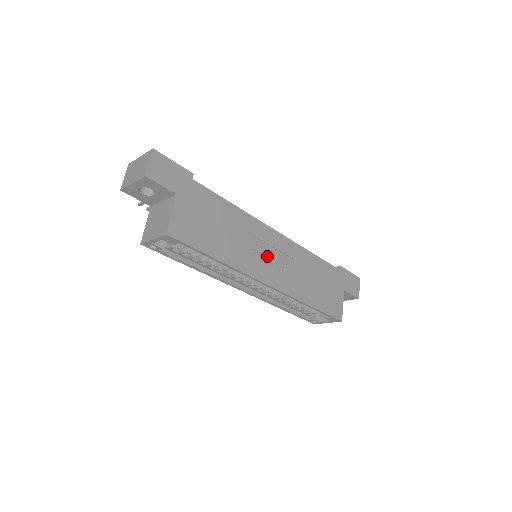
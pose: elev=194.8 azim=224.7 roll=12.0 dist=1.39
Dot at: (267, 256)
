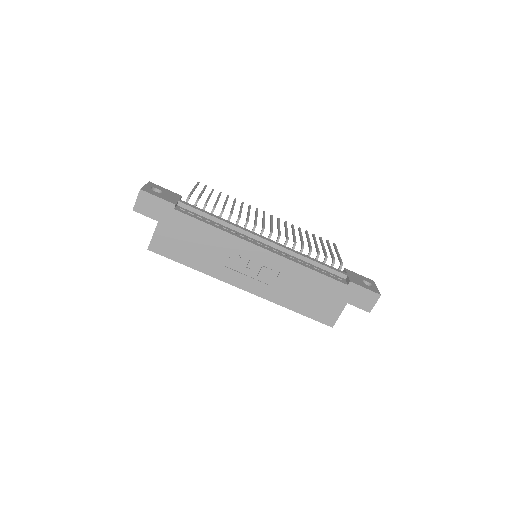
Dot at: (246, 267)
